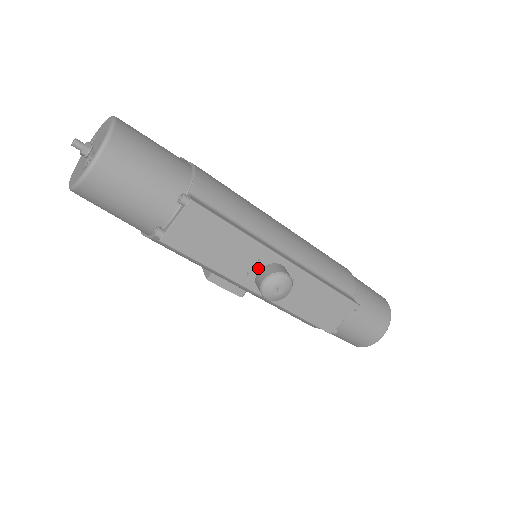
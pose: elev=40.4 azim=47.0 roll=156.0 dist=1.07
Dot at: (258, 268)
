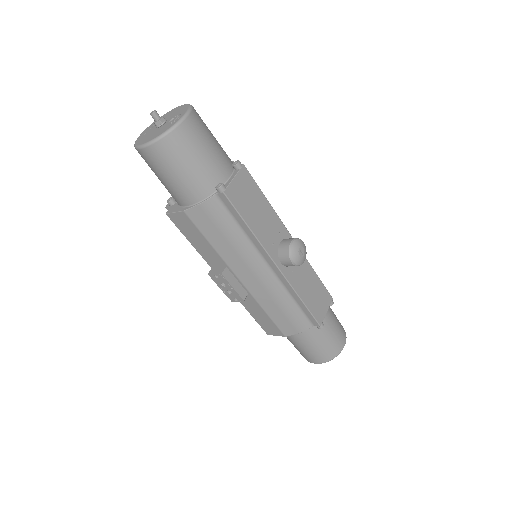
Dot at: (279, 241)
